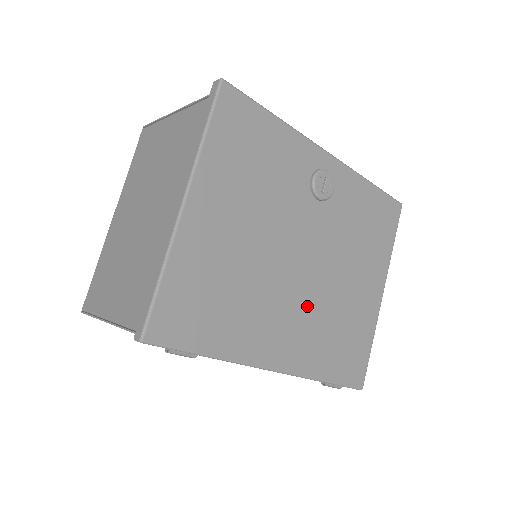
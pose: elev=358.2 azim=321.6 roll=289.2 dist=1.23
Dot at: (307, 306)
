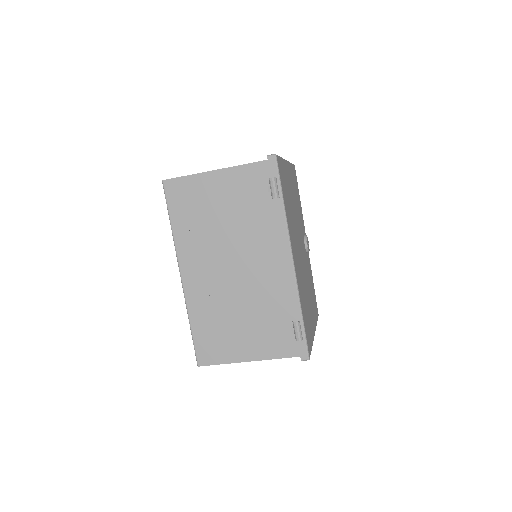
Dot at: (301, 267)
